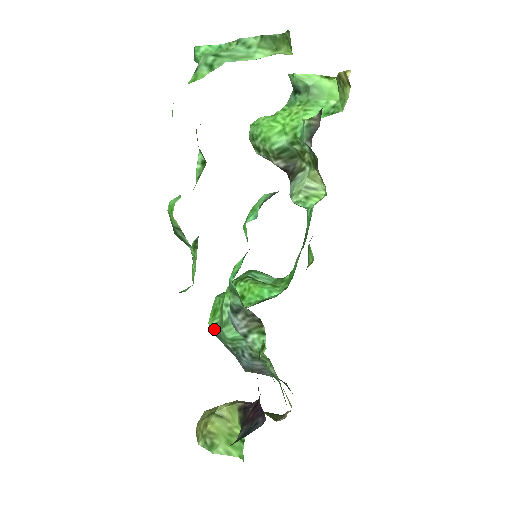
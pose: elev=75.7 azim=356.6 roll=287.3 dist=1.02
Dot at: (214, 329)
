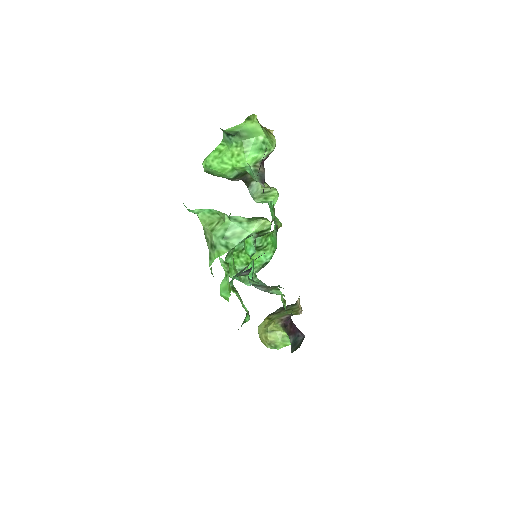
Dot at: occluded
